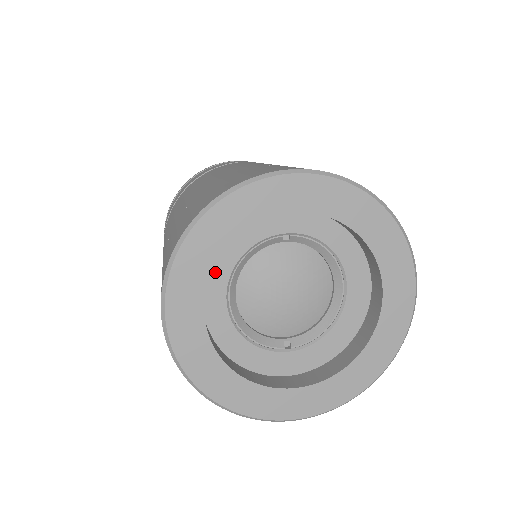
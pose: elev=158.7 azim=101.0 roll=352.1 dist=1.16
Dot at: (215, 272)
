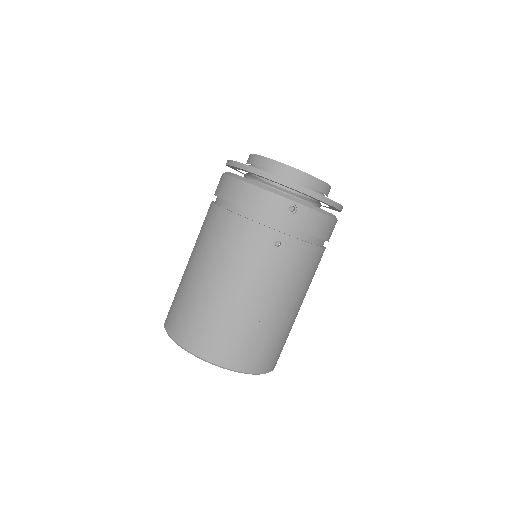
Dot at: occluded
